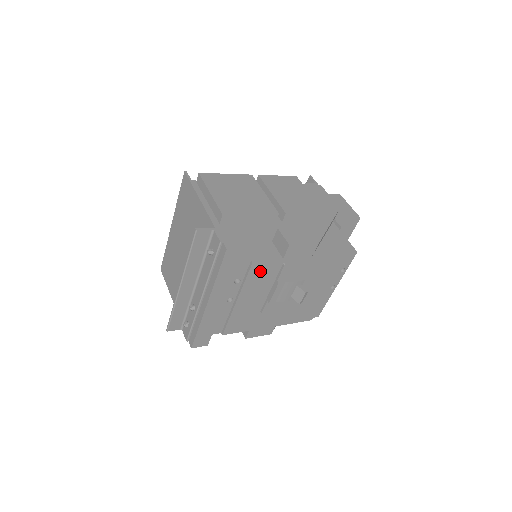
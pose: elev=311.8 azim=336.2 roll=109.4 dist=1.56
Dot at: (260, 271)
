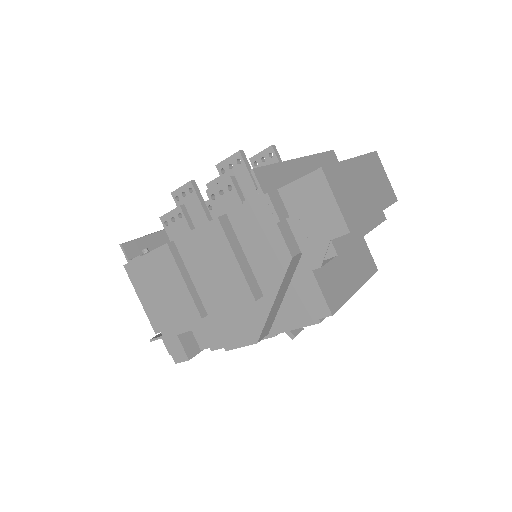
Dot at: occluded
